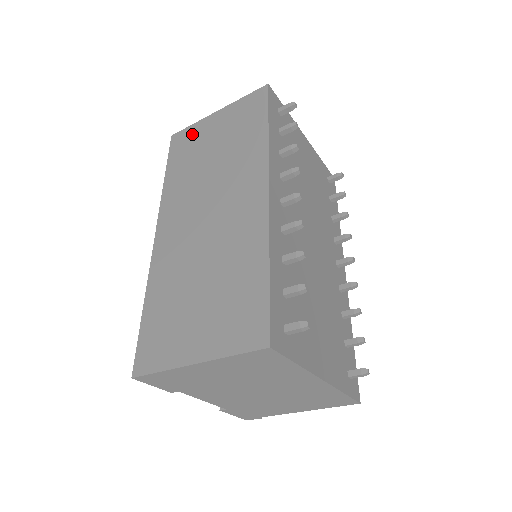
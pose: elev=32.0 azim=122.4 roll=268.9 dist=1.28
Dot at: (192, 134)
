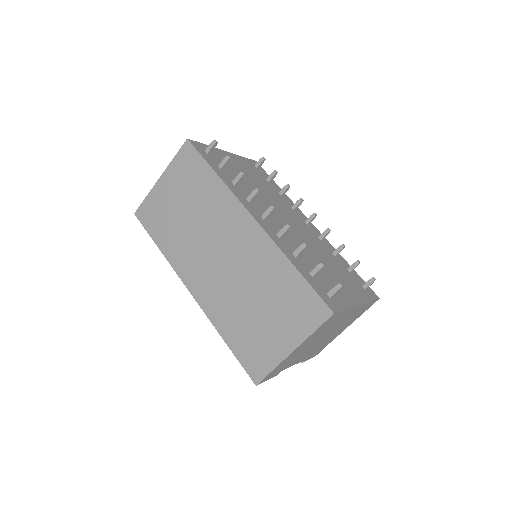
Dot at: (153, 205)
